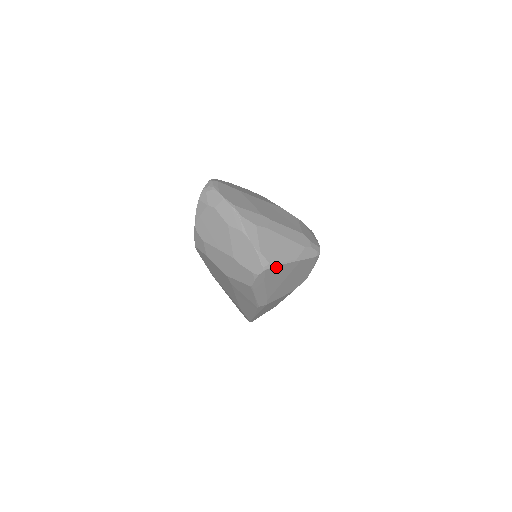
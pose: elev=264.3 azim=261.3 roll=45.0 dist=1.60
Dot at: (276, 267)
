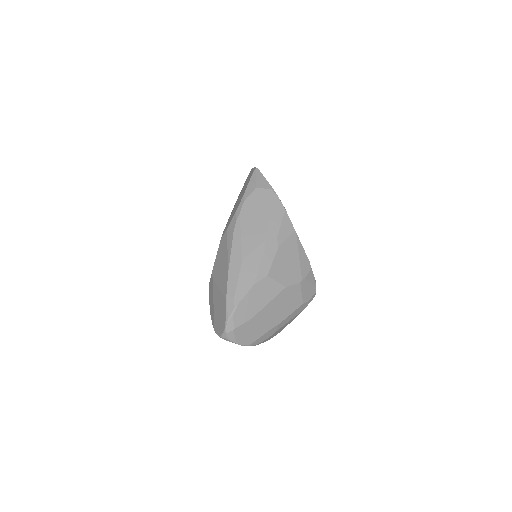
Dot at: occluded
